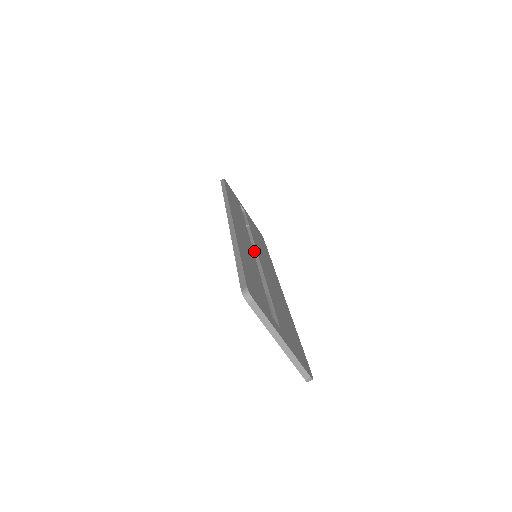
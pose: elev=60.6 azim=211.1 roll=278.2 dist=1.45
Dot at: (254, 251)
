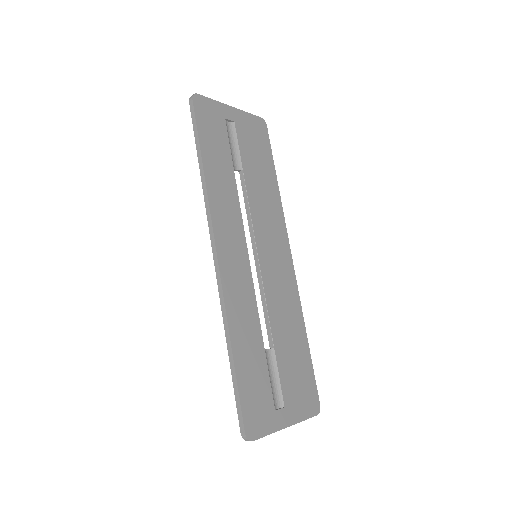
Dot at: (253, 244)
